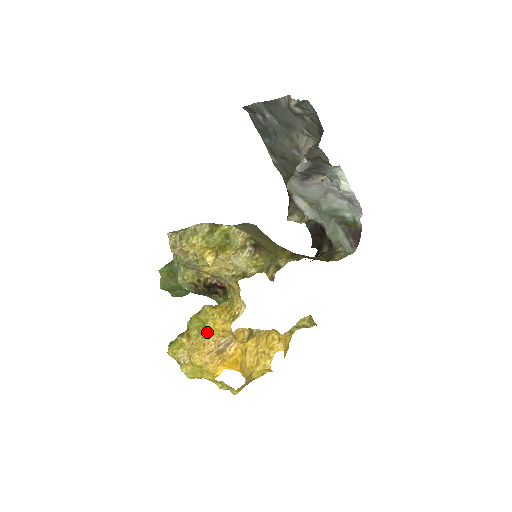
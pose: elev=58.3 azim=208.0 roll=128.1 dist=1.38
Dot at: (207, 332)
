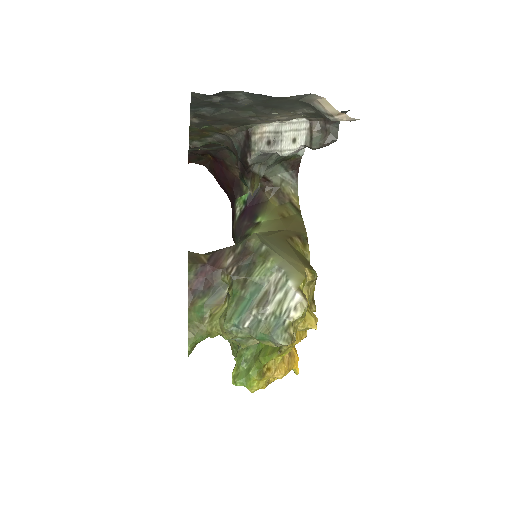
Dot at: (284, 354)
